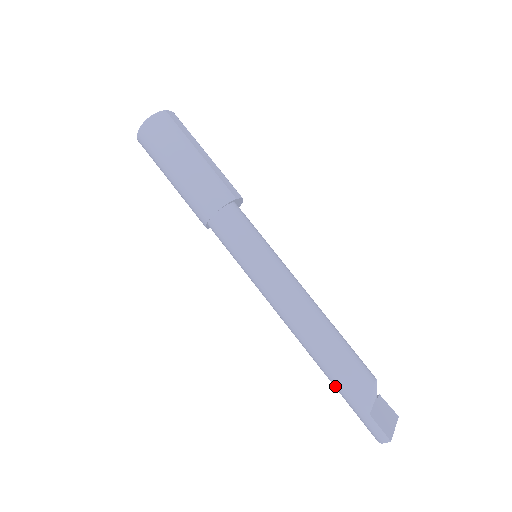
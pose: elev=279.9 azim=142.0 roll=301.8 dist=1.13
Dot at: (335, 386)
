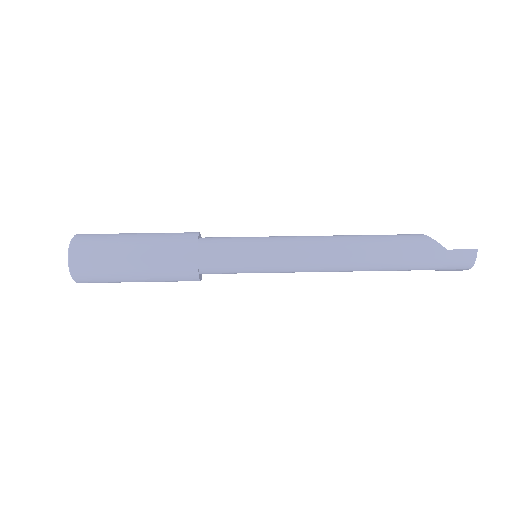
Dot at: (408, 264)
